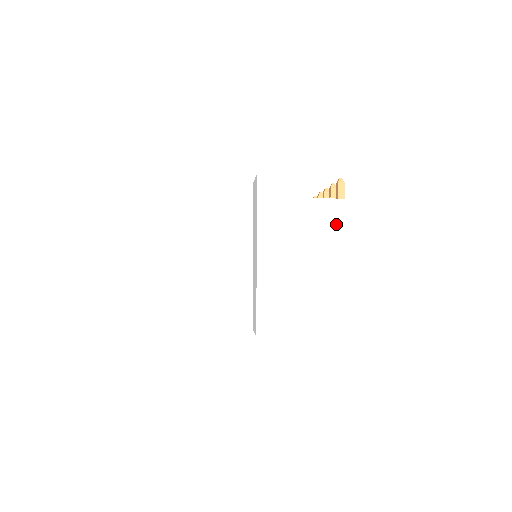
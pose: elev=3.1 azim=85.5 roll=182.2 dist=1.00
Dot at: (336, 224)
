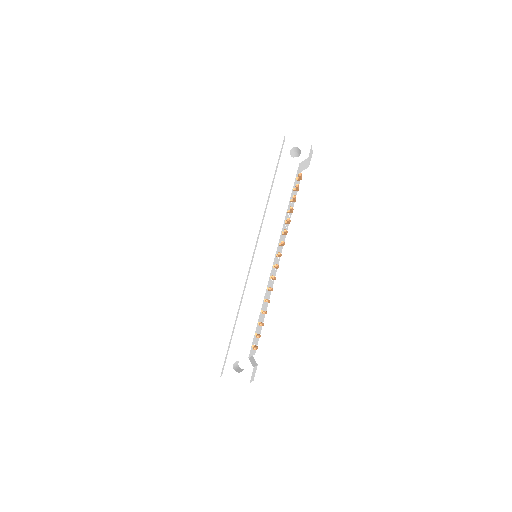
Dot at: occluded
